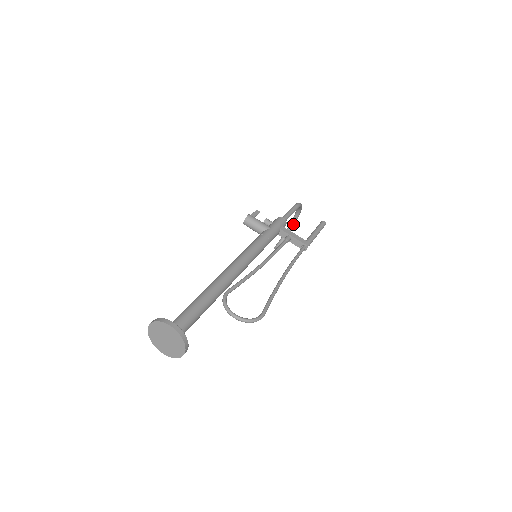
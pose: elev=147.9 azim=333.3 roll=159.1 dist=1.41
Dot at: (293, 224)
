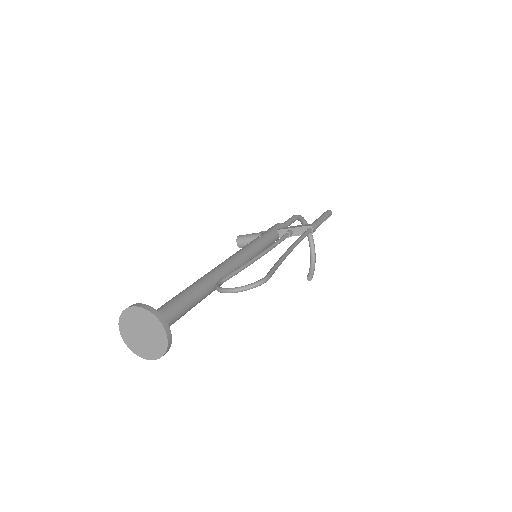
Dot at: (312, 247)
